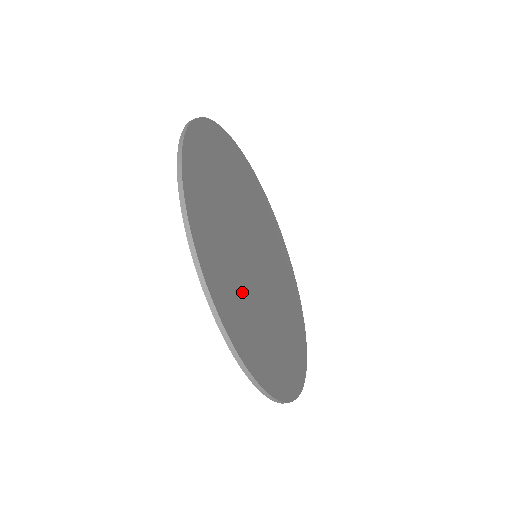
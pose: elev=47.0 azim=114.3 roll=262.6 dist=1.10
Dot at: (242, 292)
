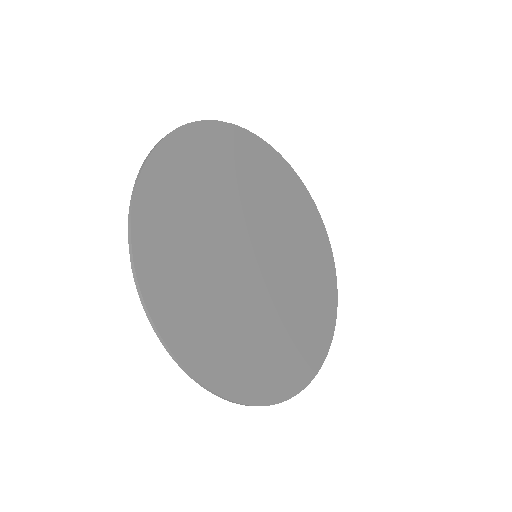
Dot at: (197, 264)
